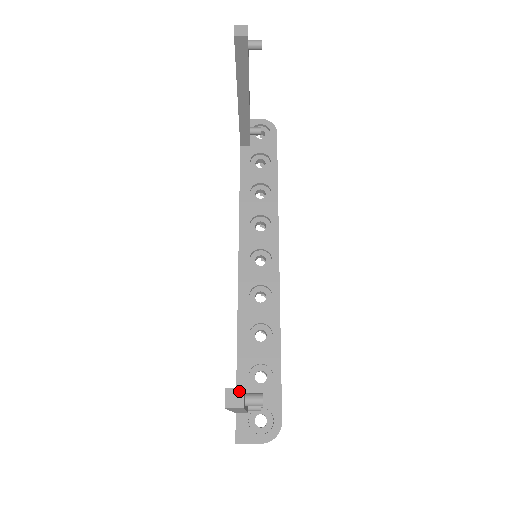
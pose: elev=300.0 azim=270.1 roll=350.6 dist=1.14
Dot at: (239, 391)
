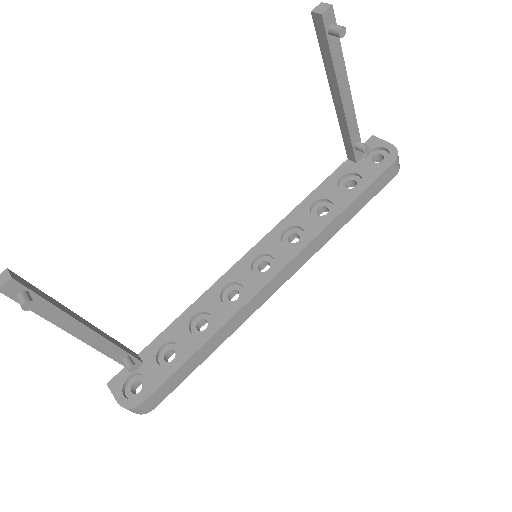
Dot at: (8, 277)
